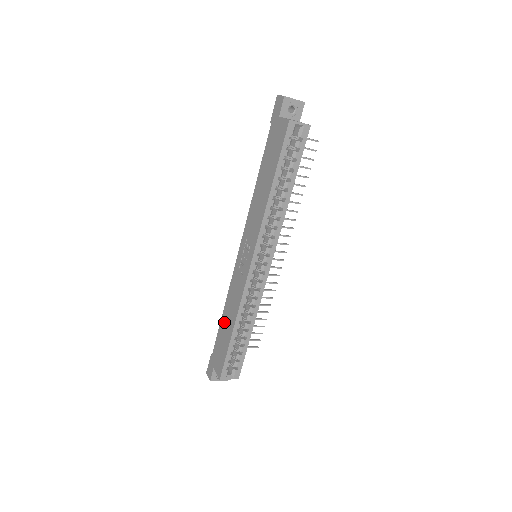
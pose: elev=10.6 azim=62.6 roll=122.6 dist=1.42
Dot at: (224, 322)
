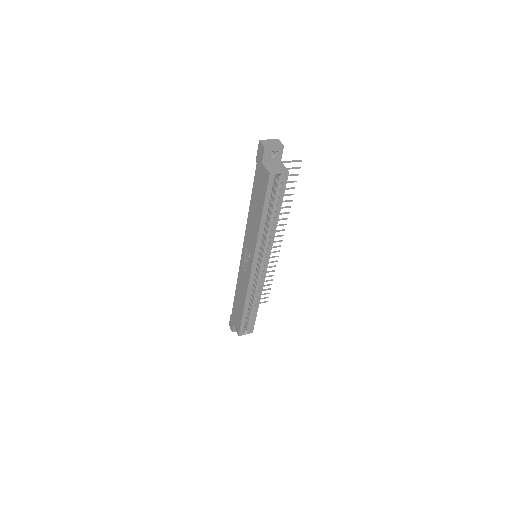
Dot at: (237, 298)
